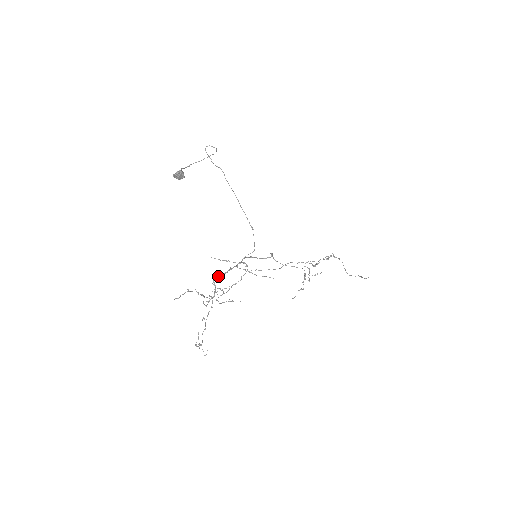
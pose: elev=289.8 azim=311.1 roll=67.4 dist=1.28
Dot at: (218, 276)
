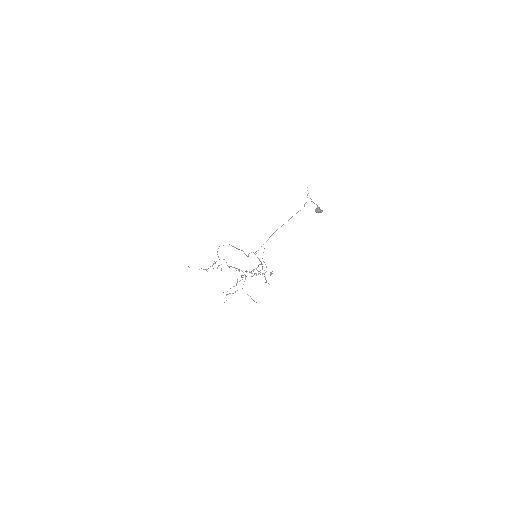
Dot at: (262, 264)
